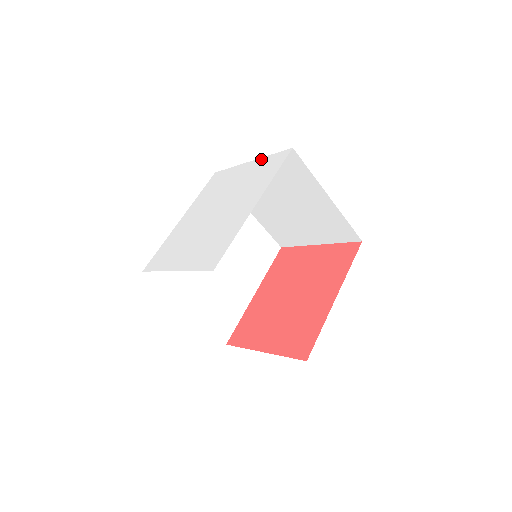
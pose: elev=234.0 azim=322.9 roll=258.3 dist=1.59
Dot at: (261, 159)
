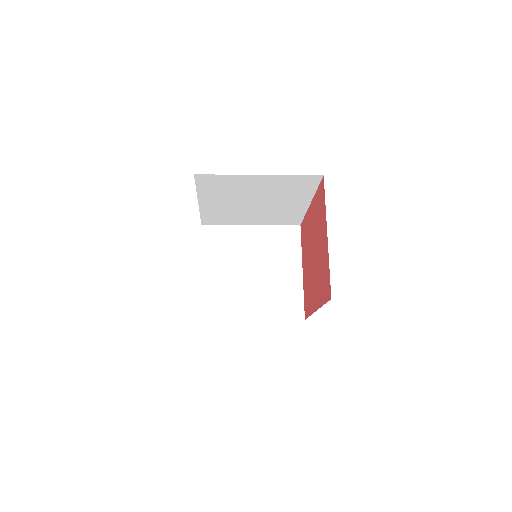
Dot at: occluded
